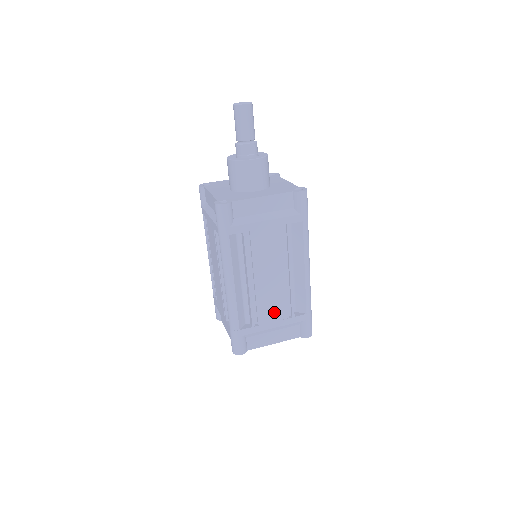
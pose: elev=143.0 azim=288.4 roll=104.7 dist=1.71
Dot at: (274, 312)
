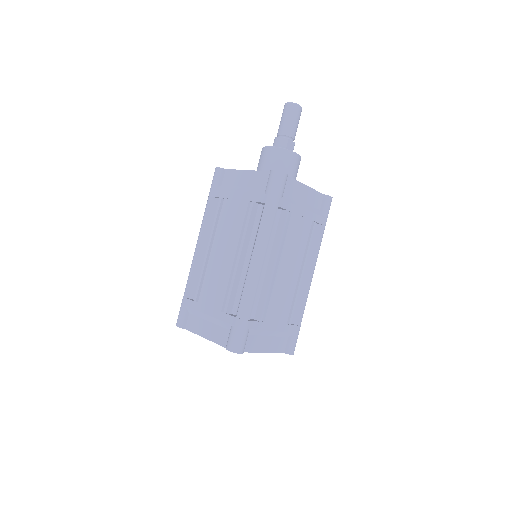
Dot at: (279, 312)
